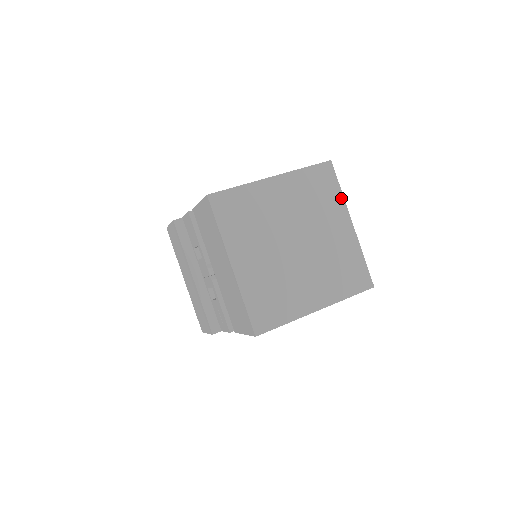
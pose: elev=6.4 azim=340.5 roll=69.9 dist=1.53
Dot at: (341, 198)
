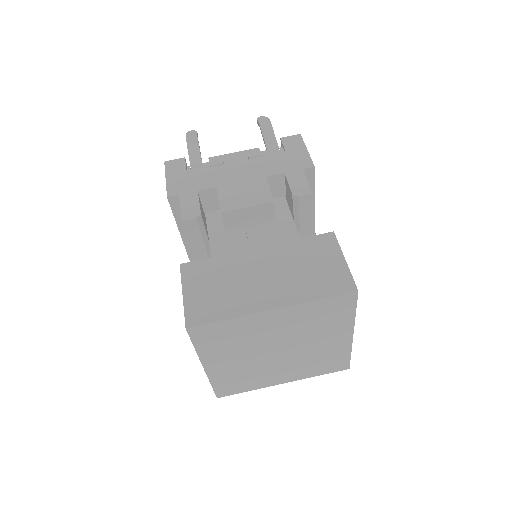
Dot at: (351, 319)
